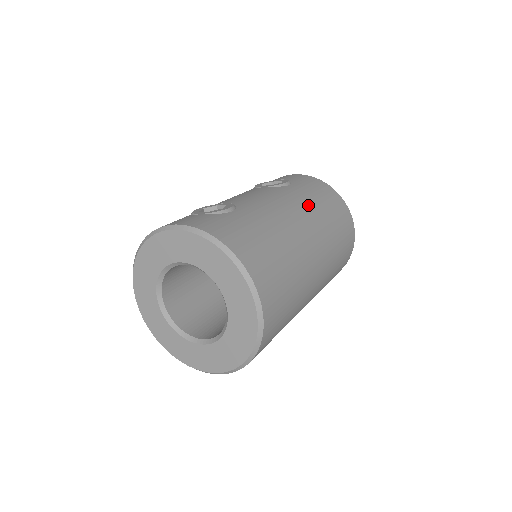
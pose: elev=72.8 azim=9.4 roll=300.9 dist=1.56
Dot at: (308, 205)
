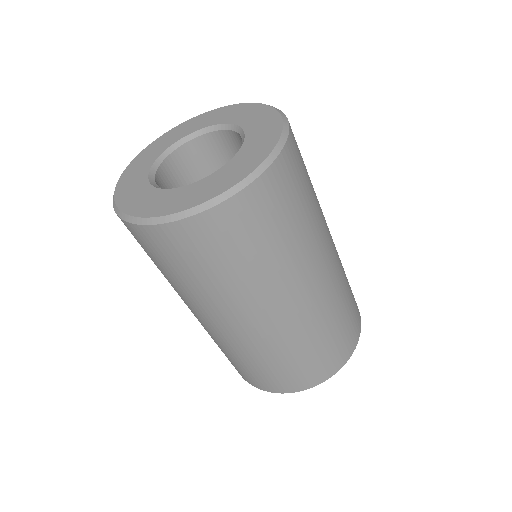
Dot at: occluded
